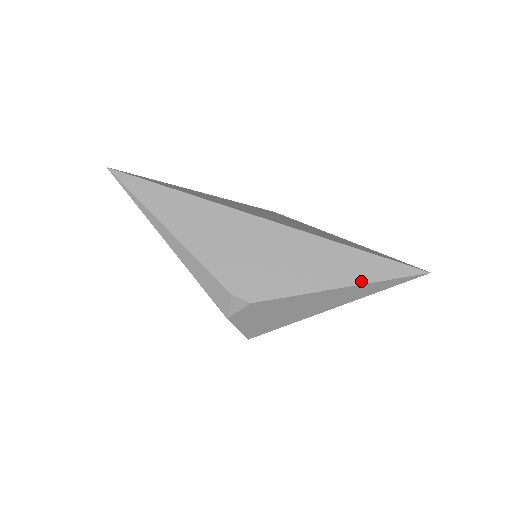
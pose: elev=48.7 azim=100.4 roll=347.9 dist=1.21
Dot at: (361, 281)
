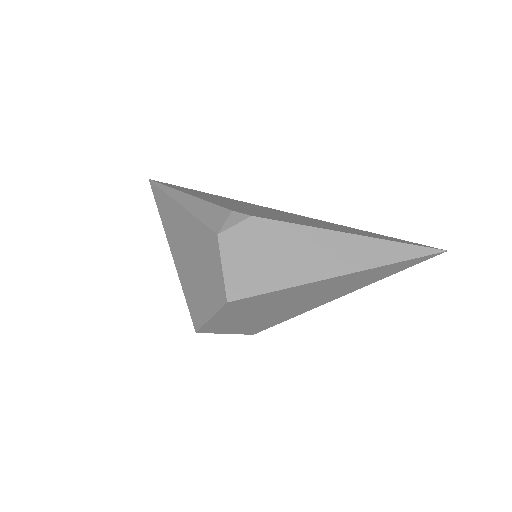
Dot at: (372, 237)
